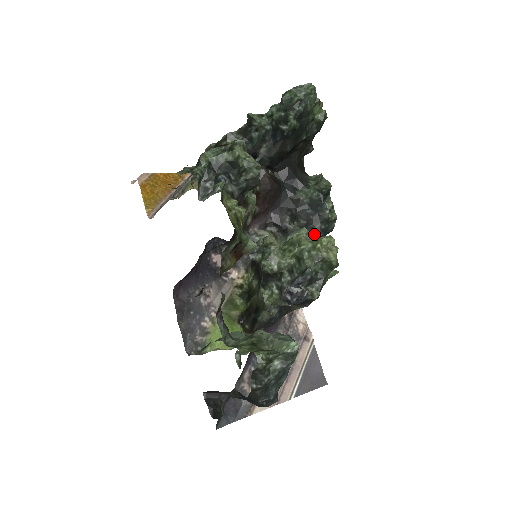
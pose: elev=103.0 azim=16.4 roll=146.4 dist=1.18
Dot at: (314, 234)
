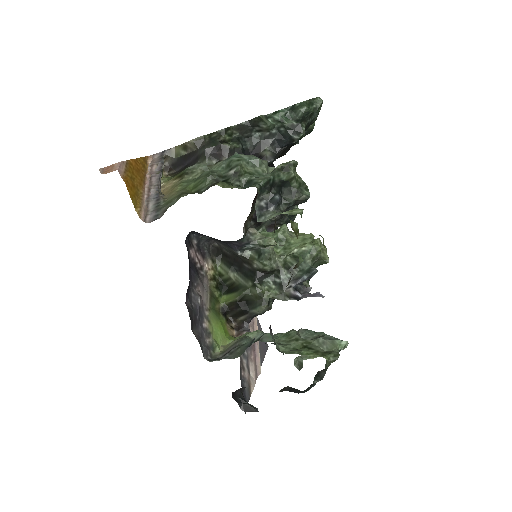
Dot at: (277, 225)
